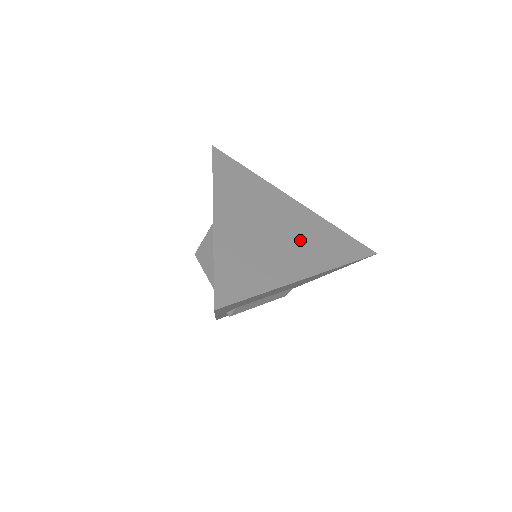
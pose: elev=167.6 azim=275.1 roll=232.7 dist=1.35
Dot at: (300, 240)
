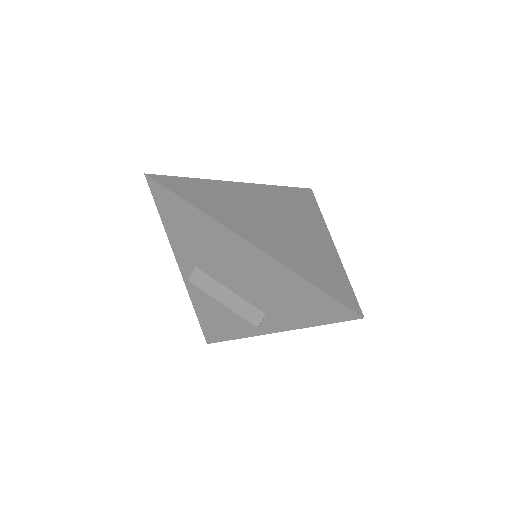
Dot at: (288, 240)
